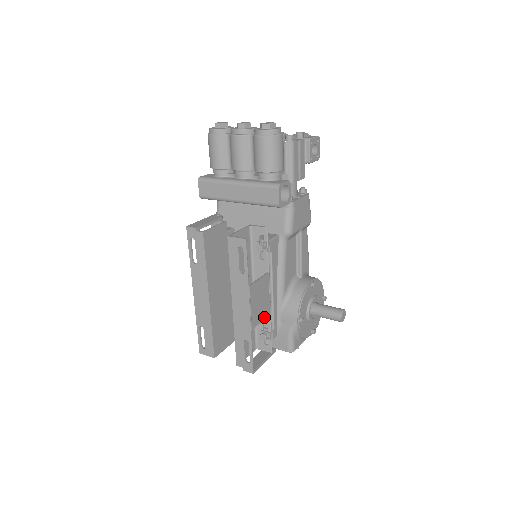
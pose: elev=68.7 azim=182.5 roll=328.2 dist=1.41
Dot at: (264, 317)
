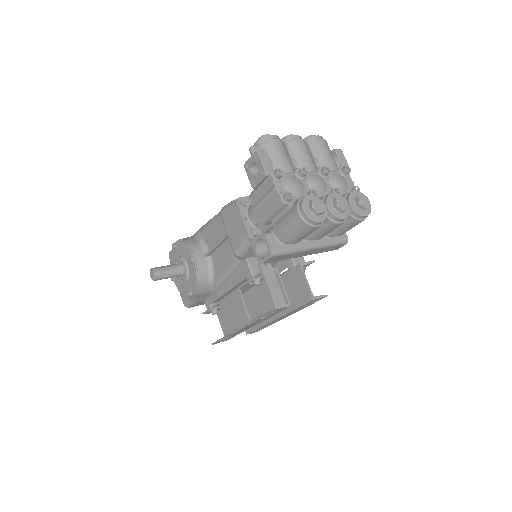
Dot at: occluded
